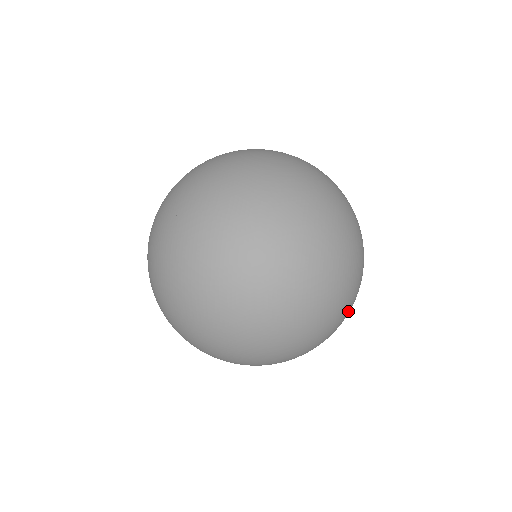
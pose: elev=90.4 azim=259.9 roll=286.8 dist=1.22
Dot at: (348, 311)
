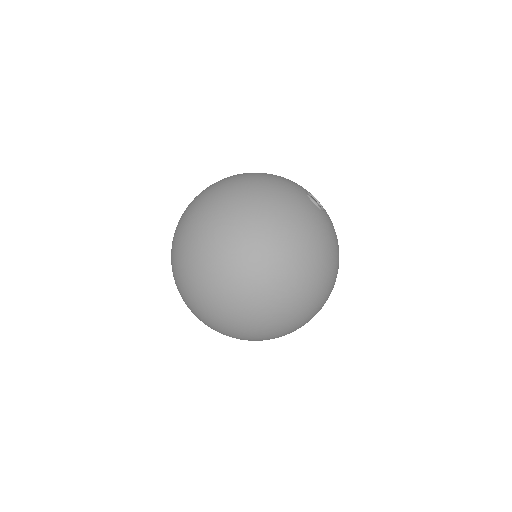
Dot at: occluded
